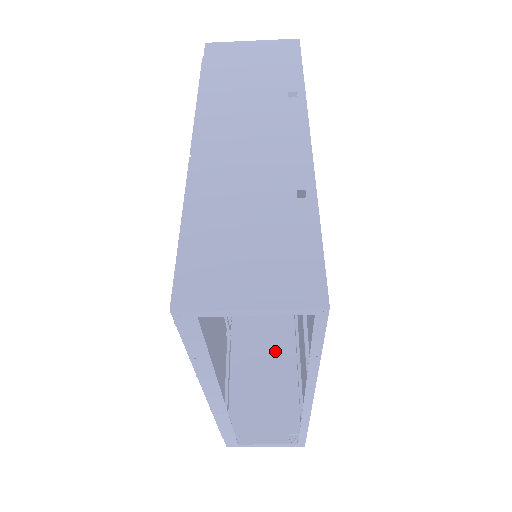
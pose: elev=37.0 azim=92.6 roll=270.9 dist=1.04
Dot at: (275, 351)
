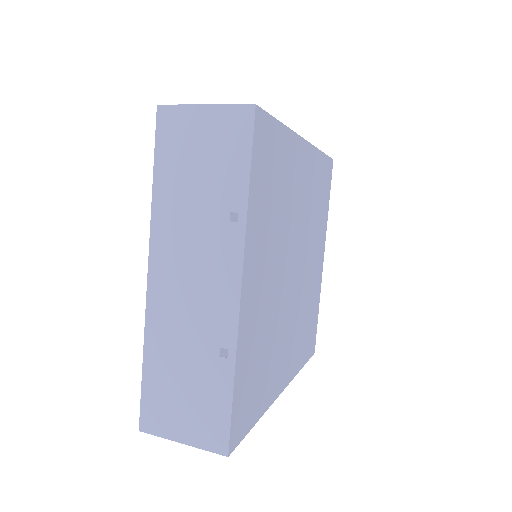
Dot at: occluded
